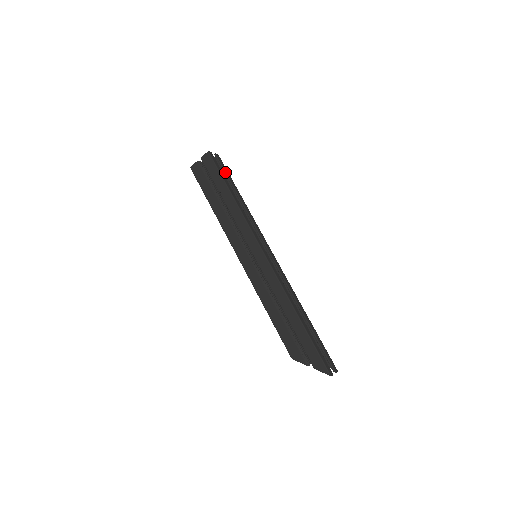
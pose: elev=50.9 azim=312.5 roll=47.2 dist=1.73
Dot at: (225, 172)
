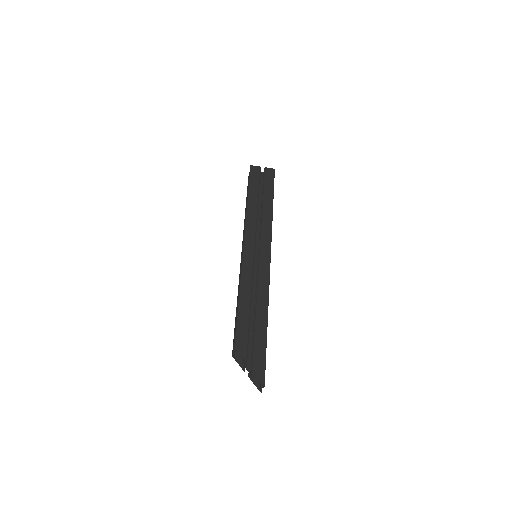
Dot at: occluded
